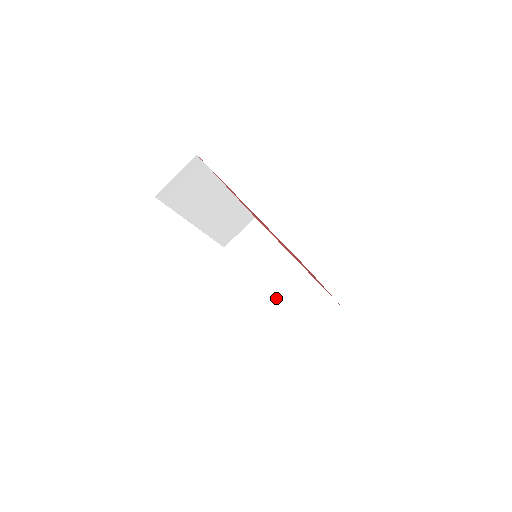
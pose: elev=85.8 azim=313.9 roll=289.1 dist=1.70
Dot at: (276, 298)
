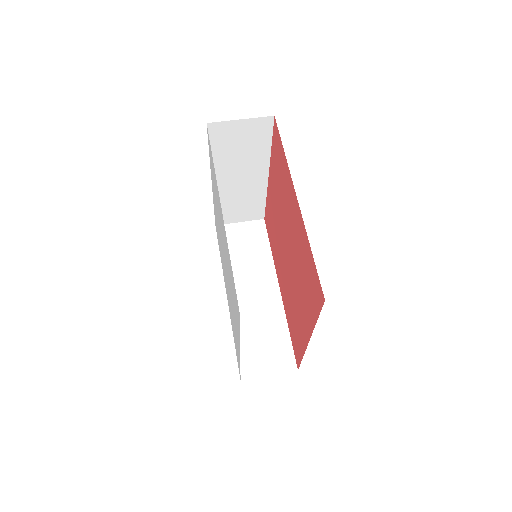
Dot at: occluded
